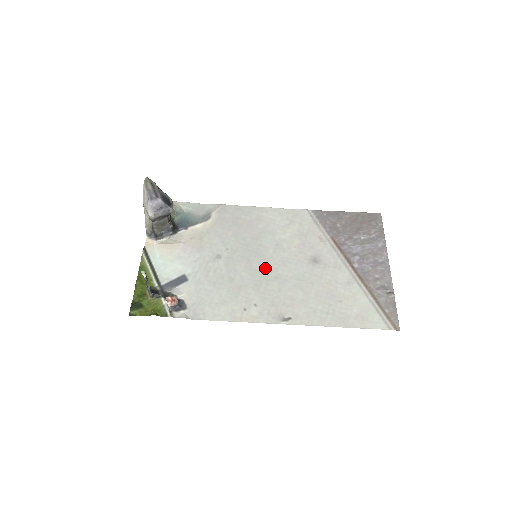
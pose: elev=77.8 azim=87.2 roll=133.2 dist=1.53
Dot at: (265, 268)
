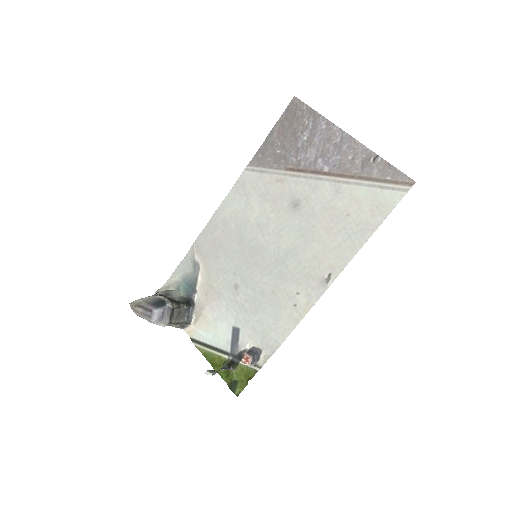
Dot at: (272, 256)
